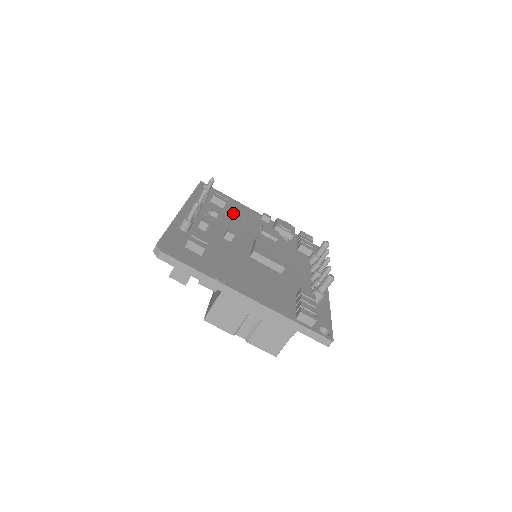
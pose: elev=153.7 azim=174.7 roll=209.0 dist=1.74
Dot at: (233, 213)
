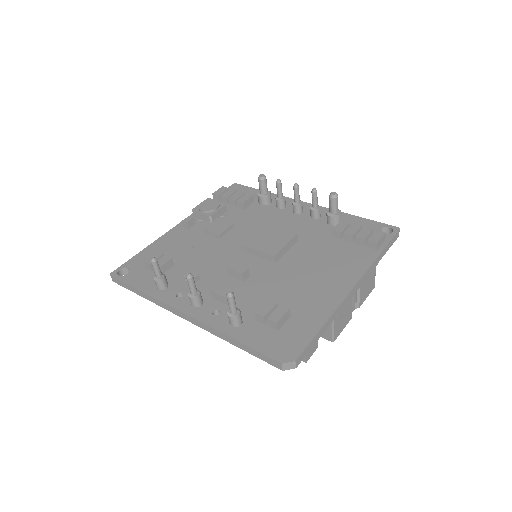
Dot at: (182, 256)
